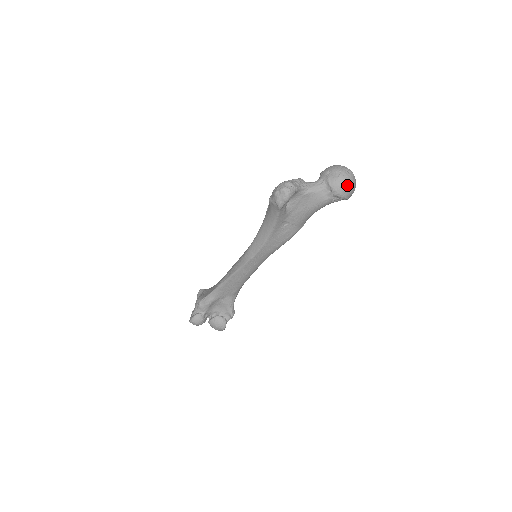
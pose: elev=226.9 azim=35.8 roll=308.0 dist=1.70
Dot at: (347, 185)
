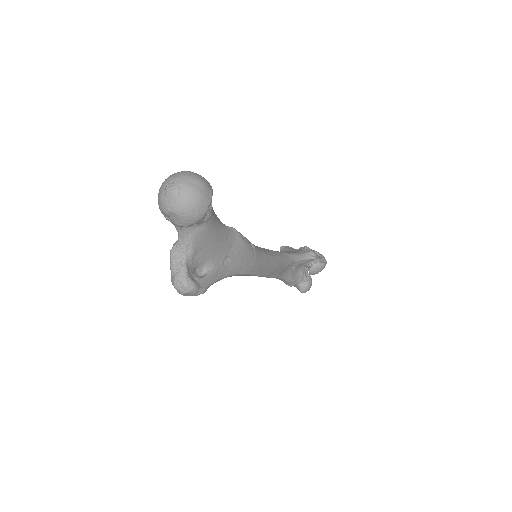
Dot at: (191, 206)
